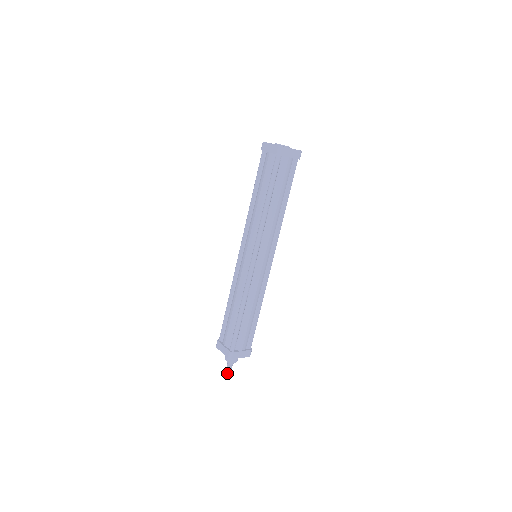
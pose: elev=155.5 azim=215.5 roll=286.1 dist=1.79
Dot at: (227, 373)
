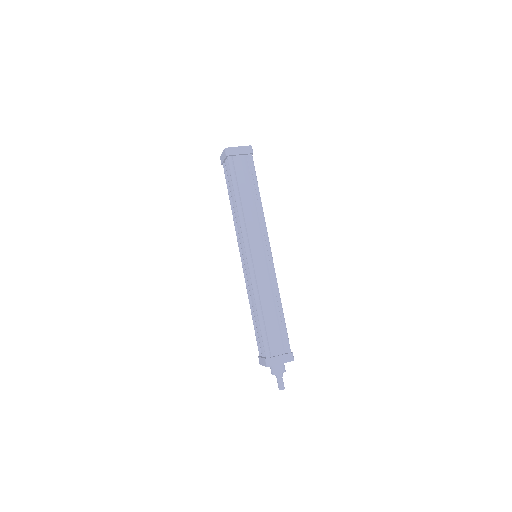
Dot at: (280, 389)
